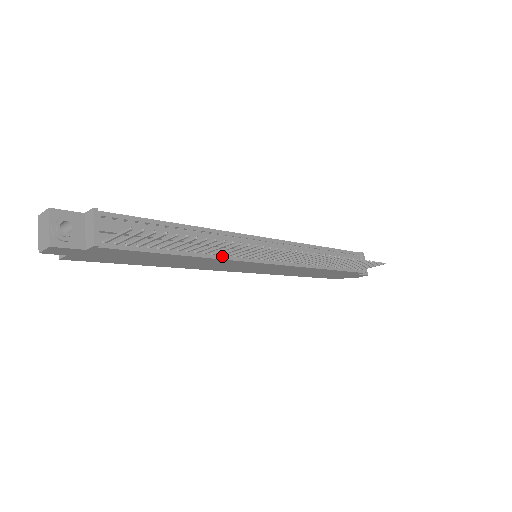
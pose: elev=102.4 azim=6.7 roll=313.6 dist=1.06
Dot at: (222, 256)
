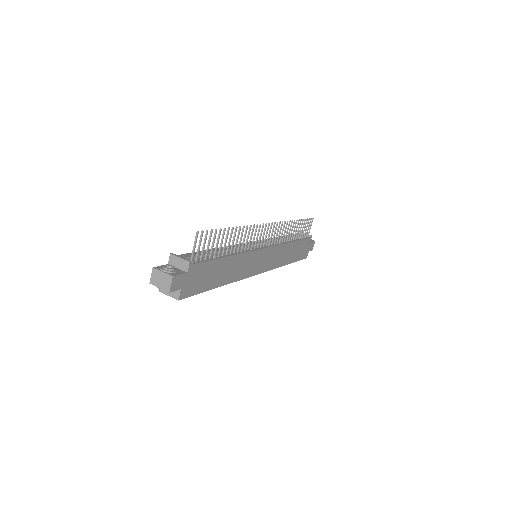
Dot at: (242, 252)
